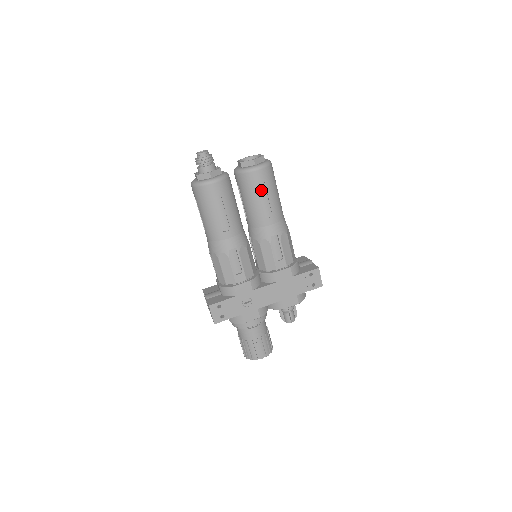
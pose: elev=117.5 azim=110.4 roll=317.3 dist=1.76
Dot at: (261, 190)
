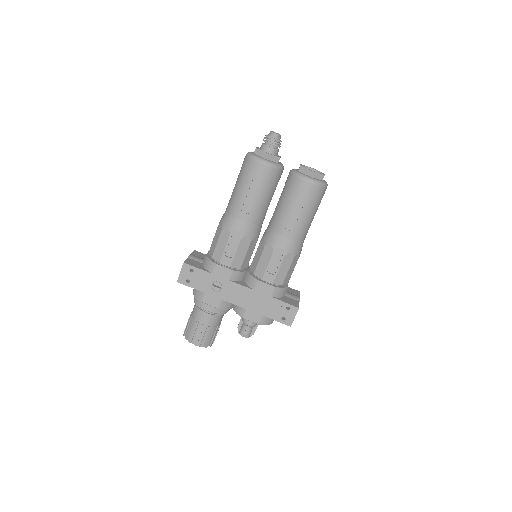
Dot at: (299, 201)
